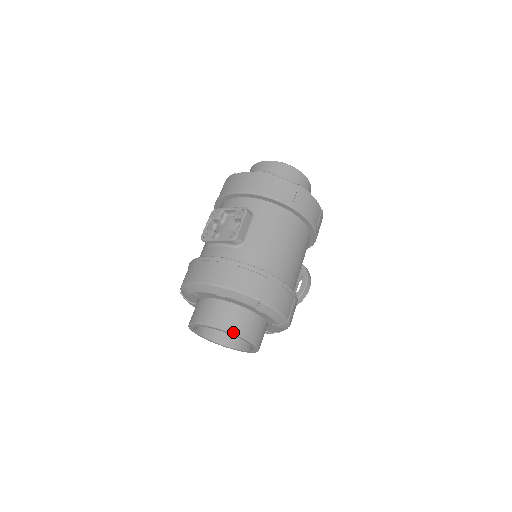
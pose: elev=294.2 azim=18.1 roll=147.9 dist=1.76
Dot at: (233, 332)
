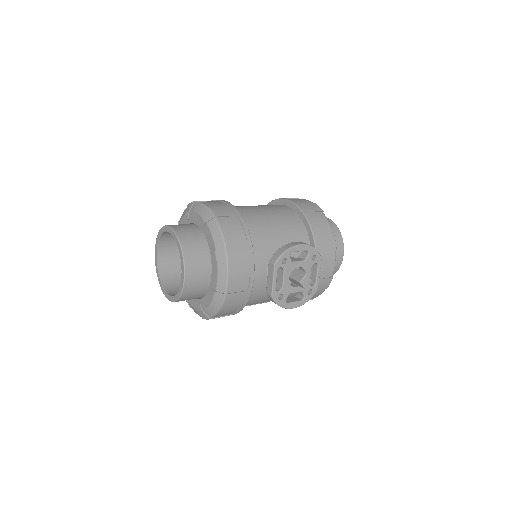
Dot at: (161, 229)
